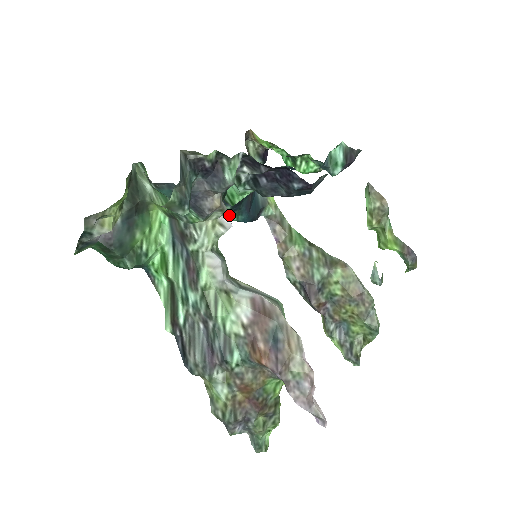
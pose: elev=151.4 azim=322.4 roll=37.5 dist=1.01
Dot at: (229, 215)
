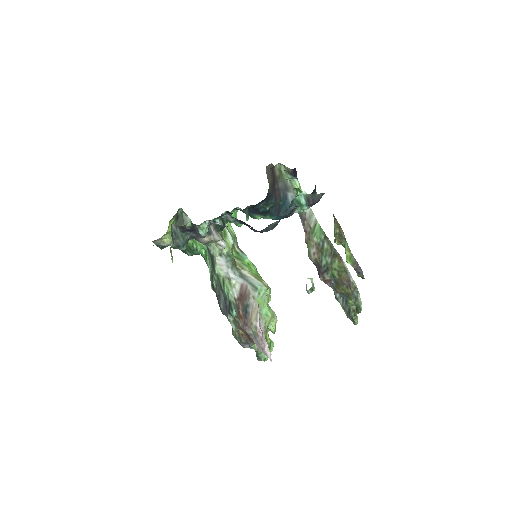
Dot at: (223, 240)
